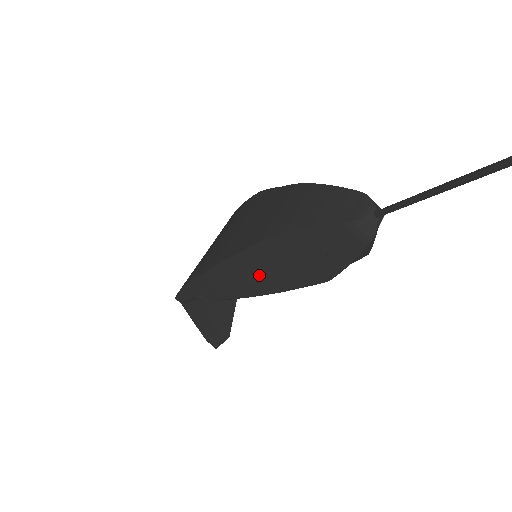
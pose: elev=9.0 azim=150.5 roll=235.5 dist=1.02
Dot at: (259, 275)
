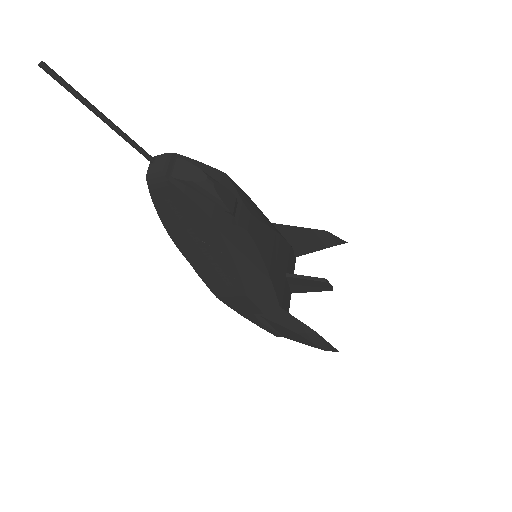
Dot at: (213, 263)
